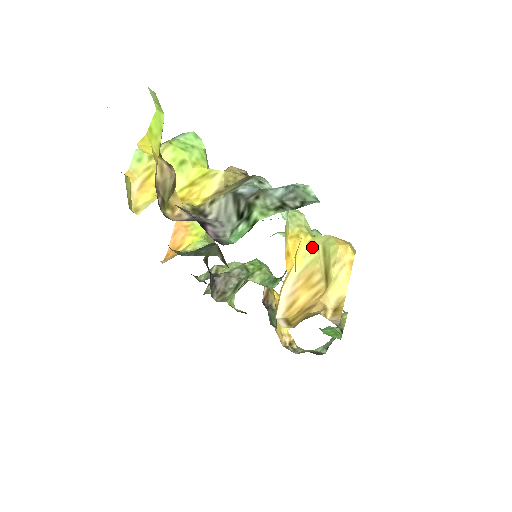
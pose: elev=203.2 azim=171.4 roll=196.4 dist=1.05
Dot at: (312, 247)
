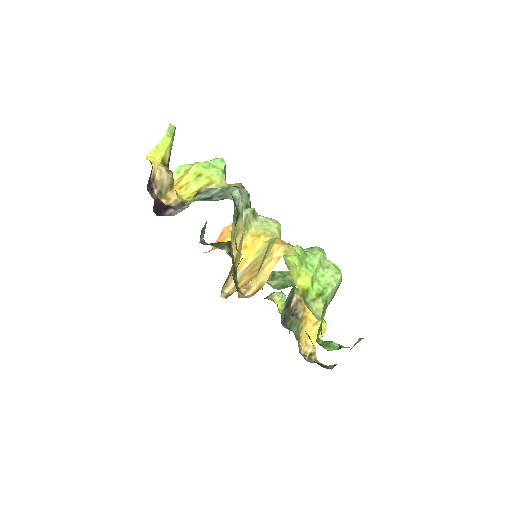
Dot at: (265, 245)
